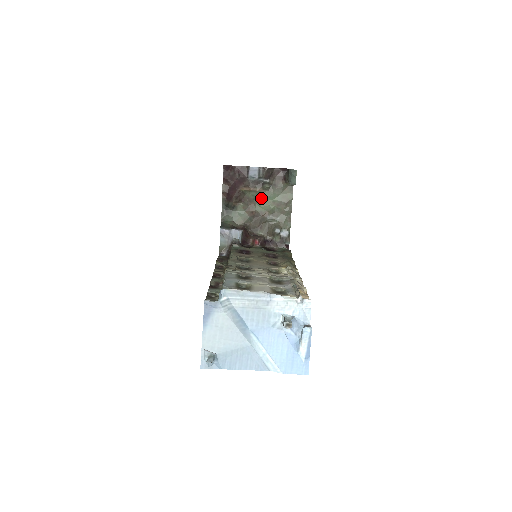
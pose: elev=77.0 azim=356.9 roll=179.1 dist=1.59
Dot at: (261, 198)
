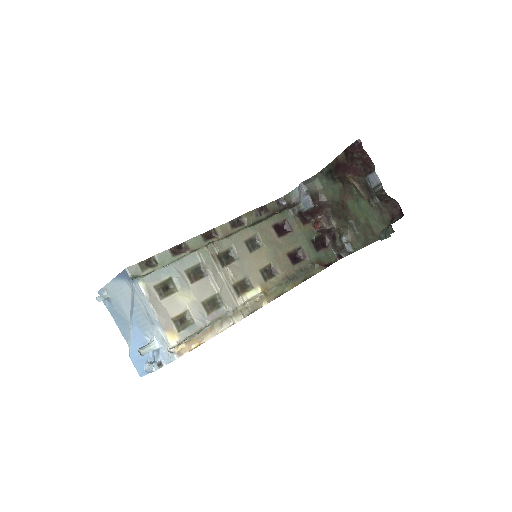
Dot at: (361, 203)
